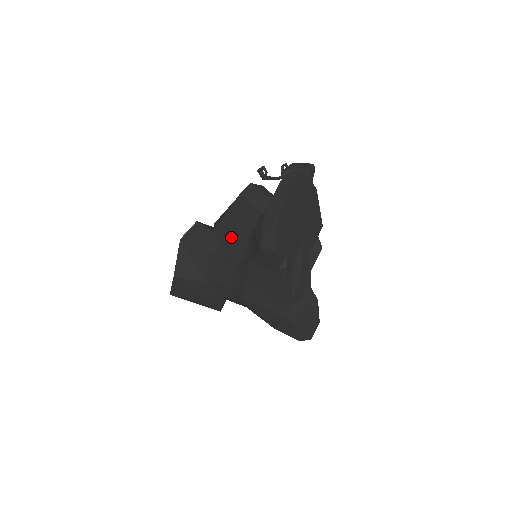
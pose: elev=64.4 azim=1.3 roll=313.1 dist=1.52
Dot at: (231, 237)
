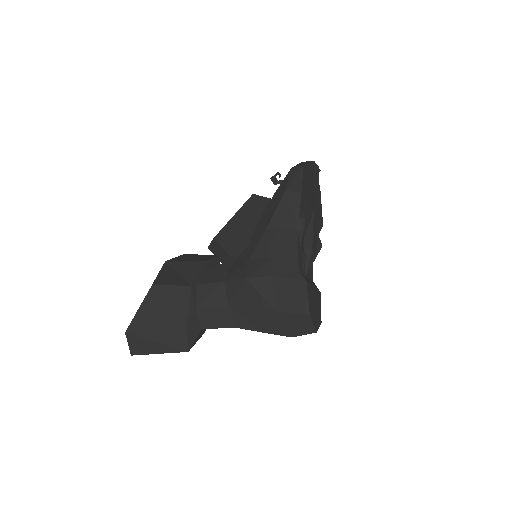
Dot at: (235, 234)
